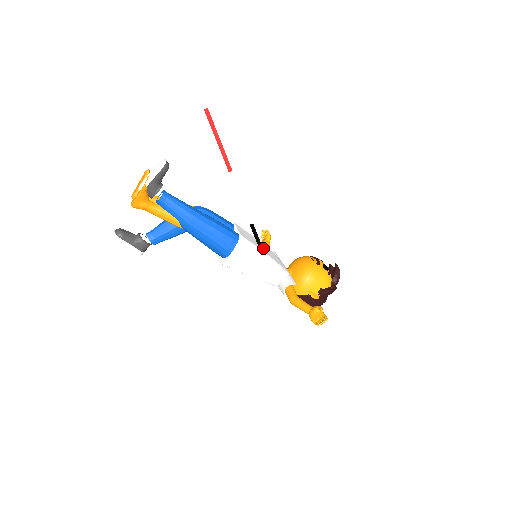
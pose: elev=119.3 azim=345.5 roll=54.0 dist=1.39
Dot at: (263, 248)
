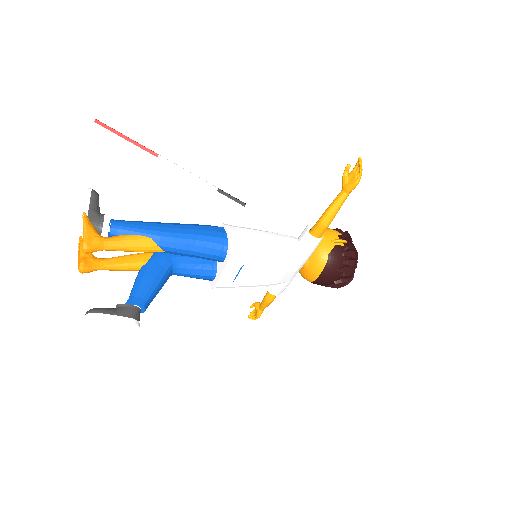
Dot at: occluded
